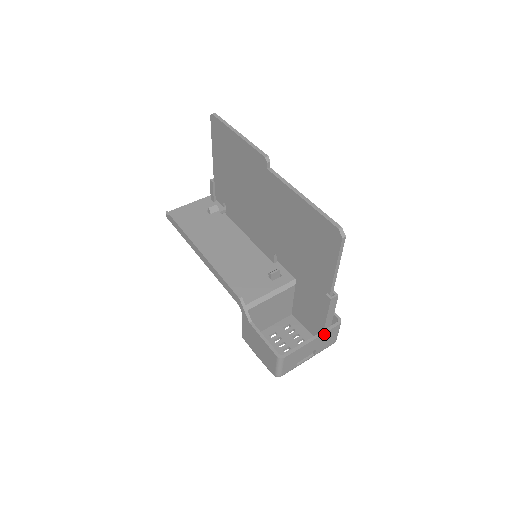
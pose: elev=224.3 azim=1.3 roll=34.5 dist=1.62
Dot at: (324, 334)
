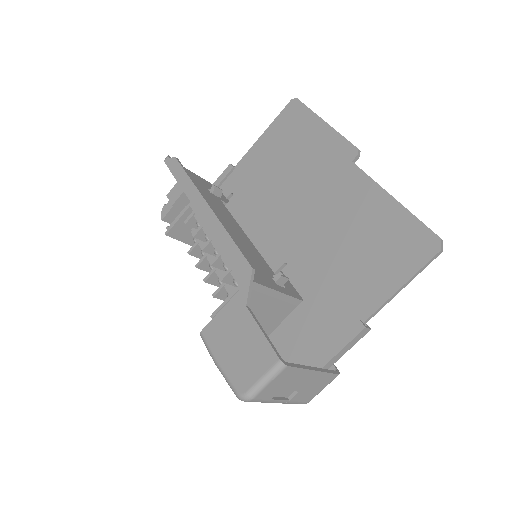
Dot at: (324, 374)
